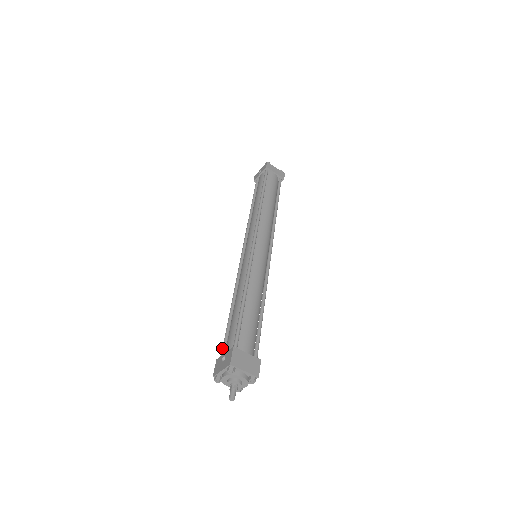
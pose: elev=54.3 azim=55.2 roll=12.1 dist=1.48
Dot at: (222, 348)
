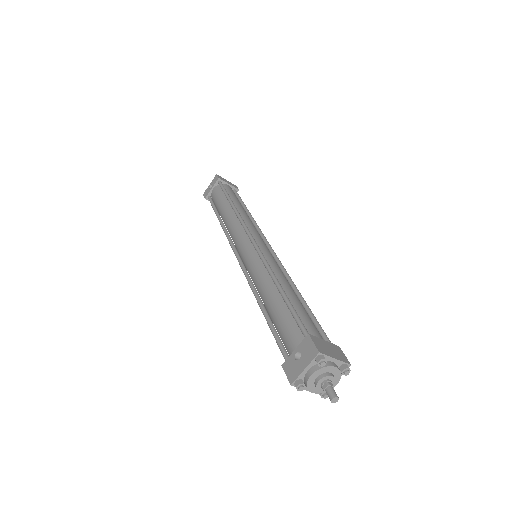
Dot at: (281, 351)
